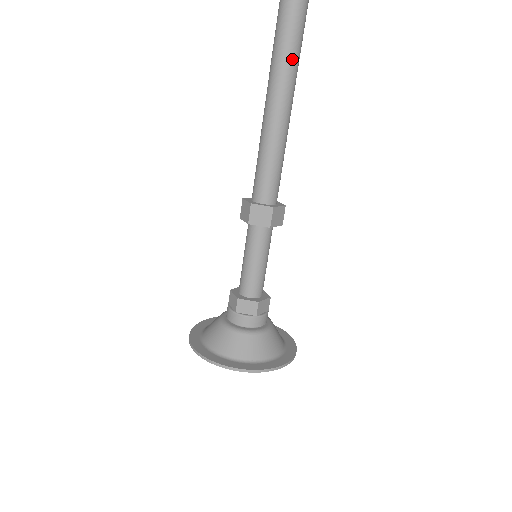
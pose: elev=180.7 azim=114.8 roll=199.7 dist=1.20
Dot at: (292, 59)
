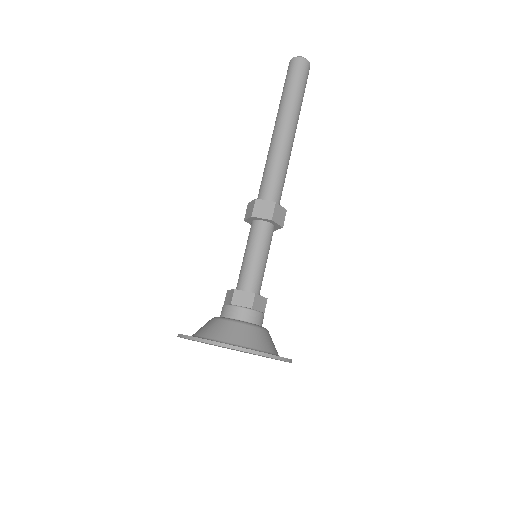
Dot at: (297, 97)
